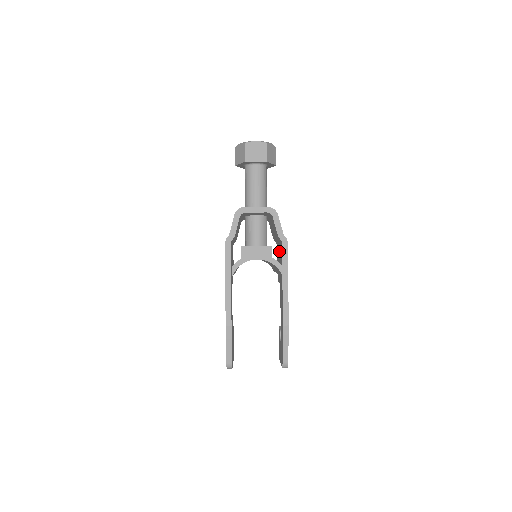
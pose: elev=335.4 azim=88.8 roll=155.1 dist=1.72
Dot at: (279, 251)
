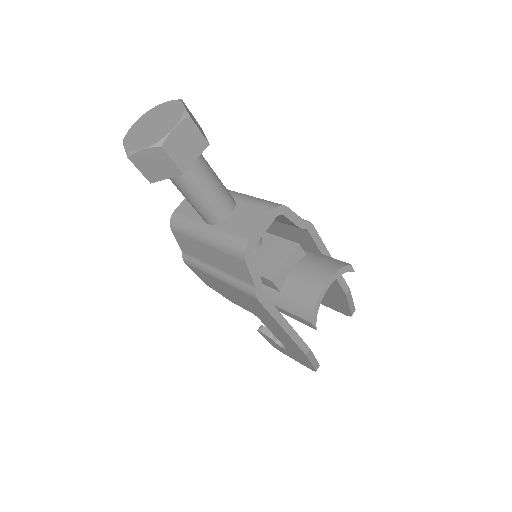
Dot at: (273, 225)
